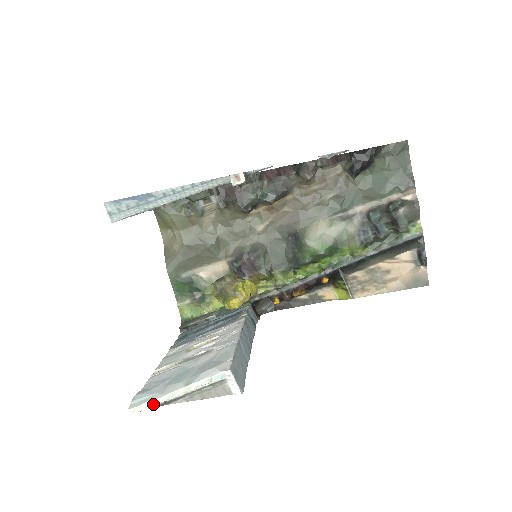
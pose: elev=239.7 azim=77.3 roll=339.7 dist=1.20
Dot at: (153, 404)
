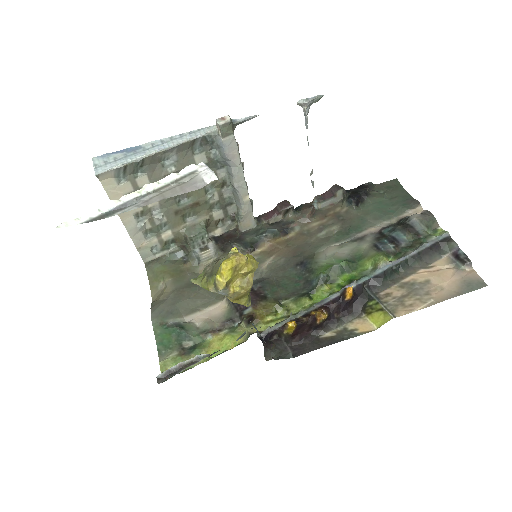
Dot at: (88, 214)
